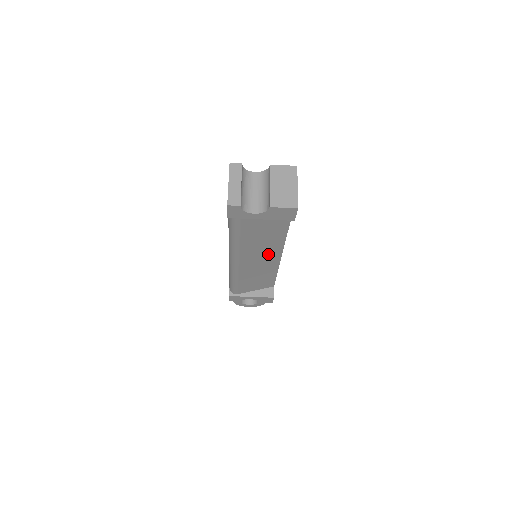
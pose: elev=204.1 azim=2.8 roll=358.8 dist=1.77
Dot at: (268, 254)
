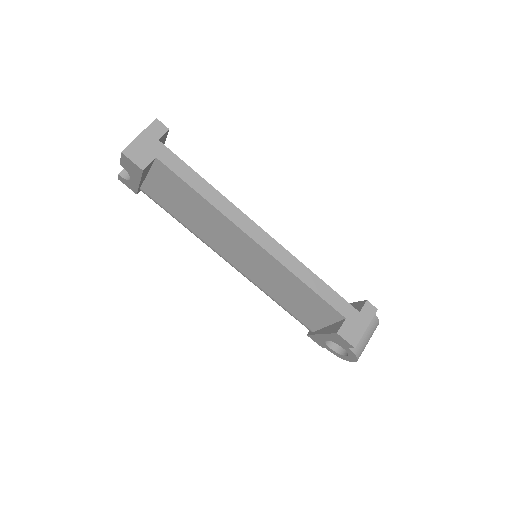
Dot at: (241, 244)
